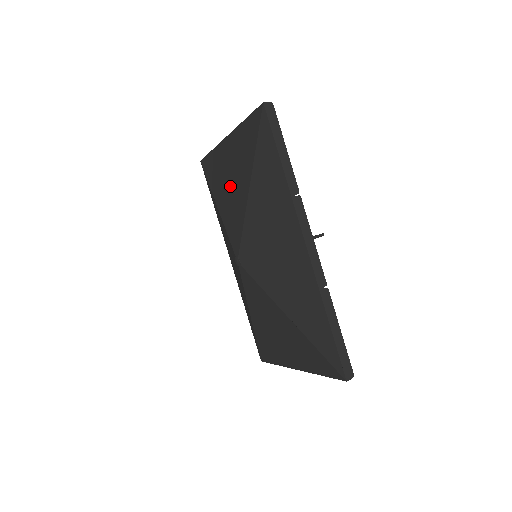
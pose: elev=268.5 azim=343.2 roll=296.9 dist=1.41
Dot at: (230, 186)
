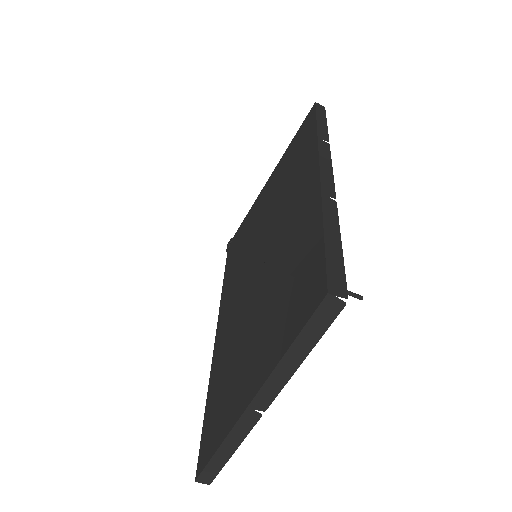
Dot at: occluded
